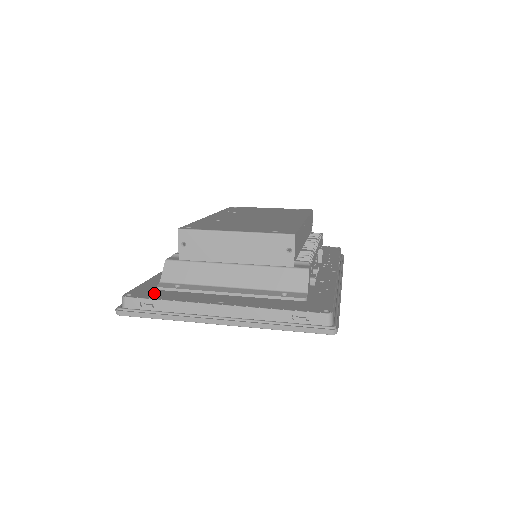
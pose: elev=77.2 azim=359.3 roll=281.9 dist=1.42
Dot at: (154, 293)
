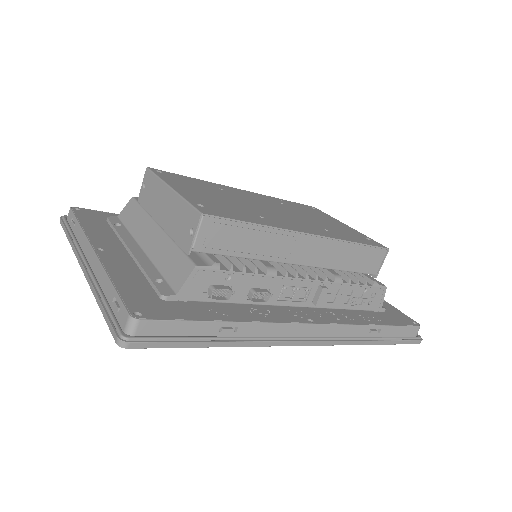
Dot at: (94, 218)
